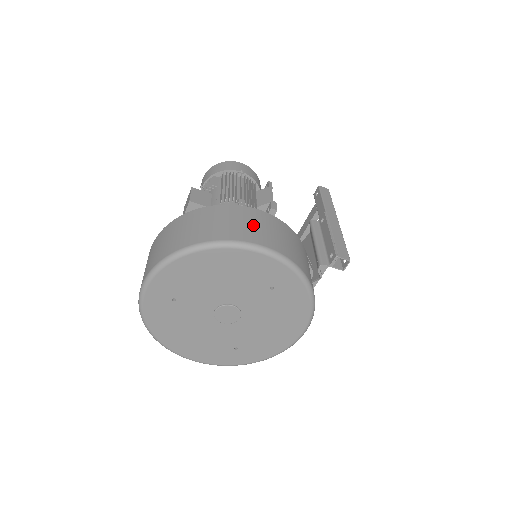
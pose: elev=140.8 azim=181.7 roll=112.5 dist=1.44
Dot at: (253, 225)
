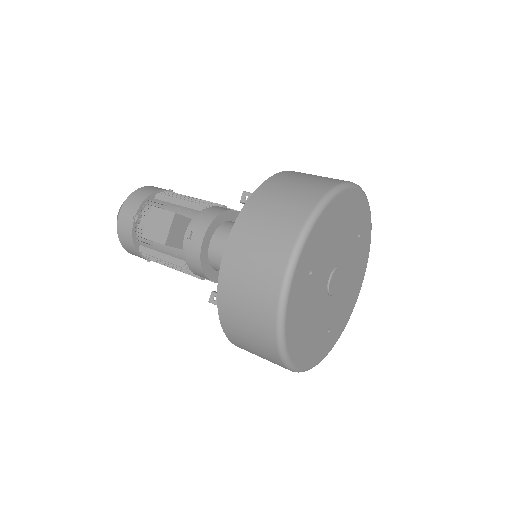
Dot at: occluded
